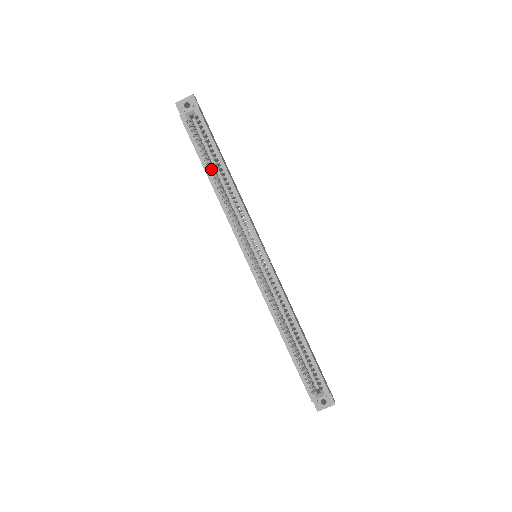
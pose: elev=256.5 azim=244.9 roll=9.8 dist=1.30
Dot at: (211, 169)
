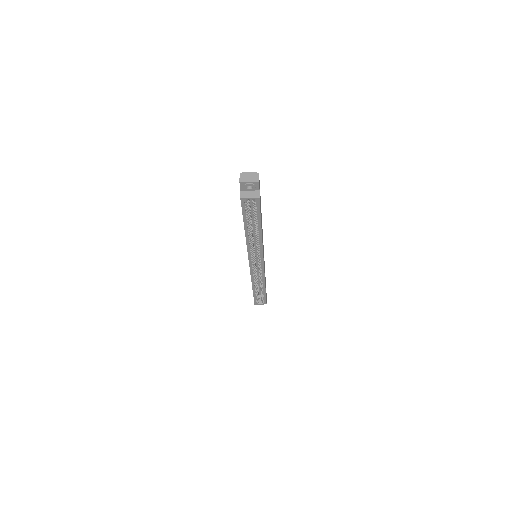
Dot at: (249, 226)
